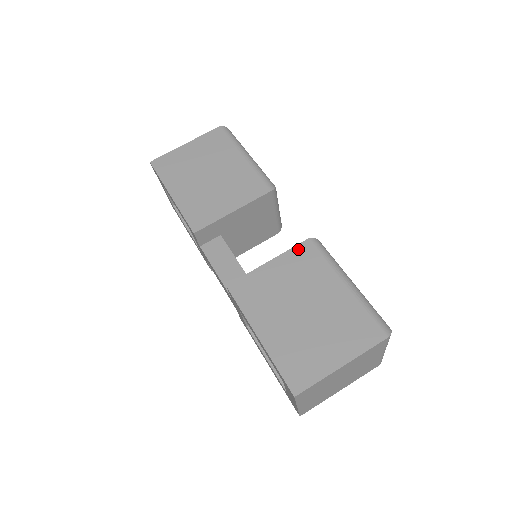
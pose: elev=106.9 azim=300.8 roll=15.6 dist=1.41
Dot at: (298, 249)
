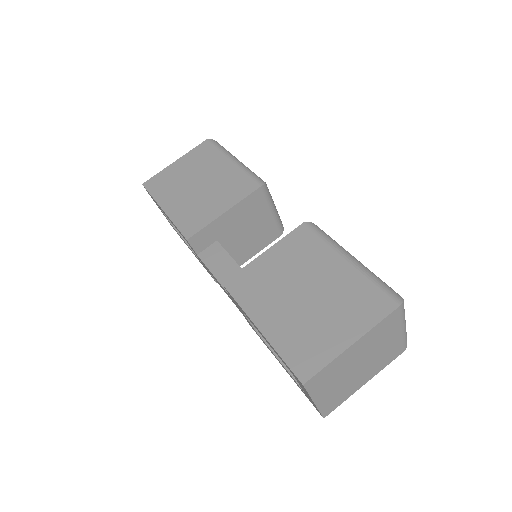
Dot at: (293, 235)
